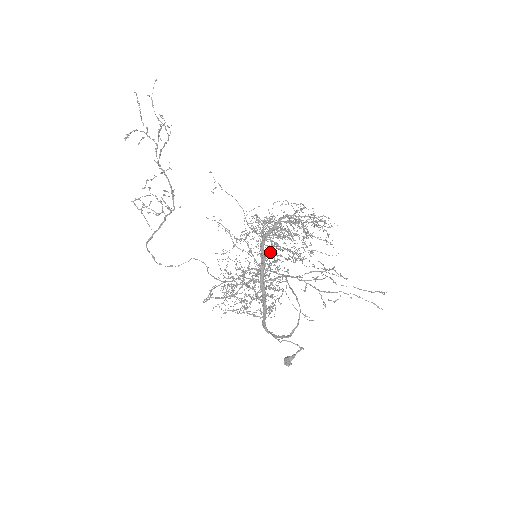
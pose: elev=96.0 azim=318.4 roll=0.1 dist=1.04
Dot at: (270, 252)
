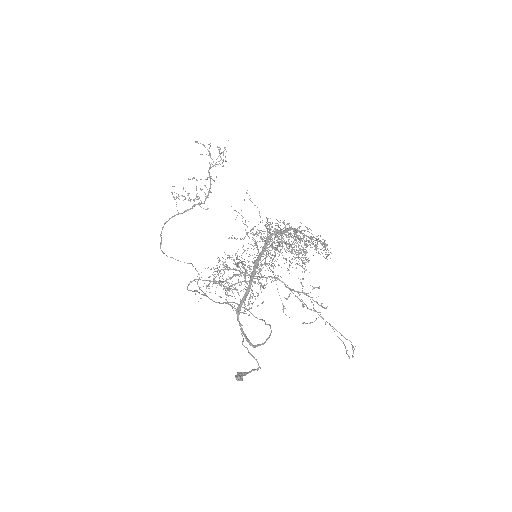
Dot at: (274, 242)
